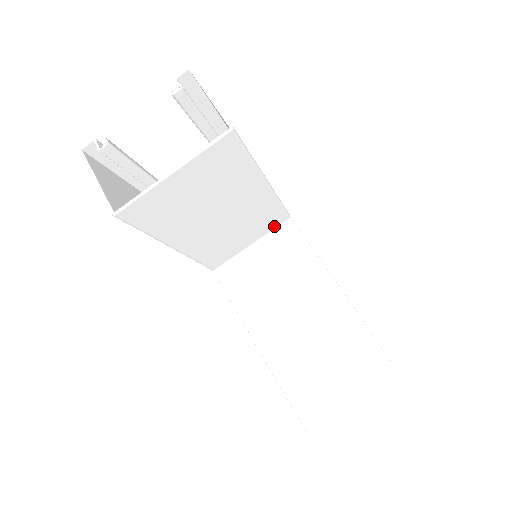
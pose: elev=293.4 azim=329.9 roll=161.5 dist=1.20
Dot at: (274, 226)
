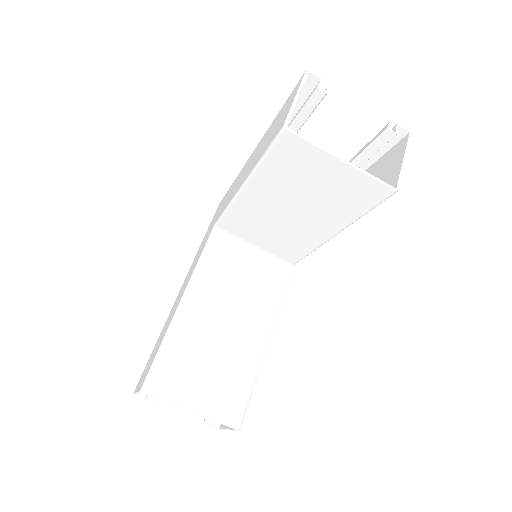
Dot at: (281, 256)
